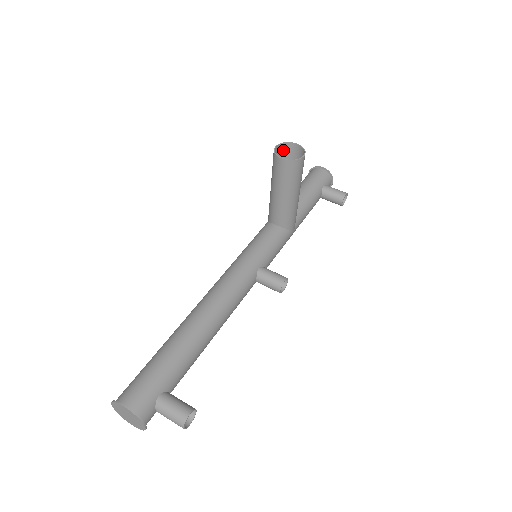
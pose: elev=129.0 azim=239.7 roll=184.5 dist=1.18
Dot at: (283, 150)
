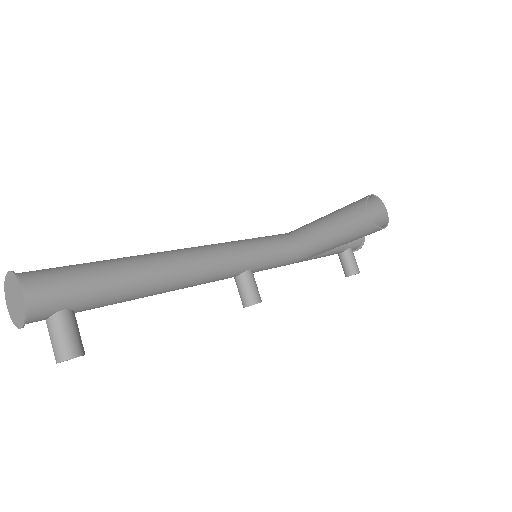
Dot at: (371, 202)
